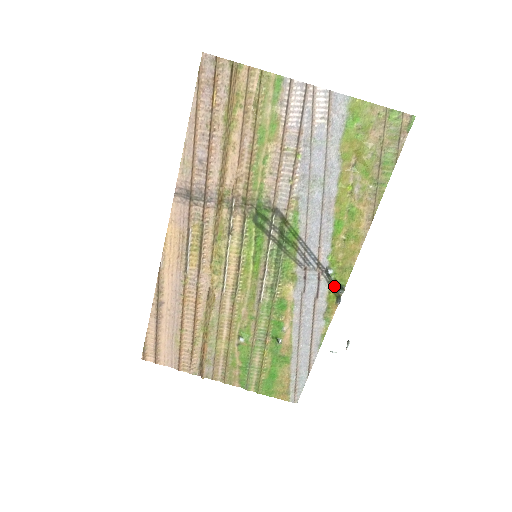
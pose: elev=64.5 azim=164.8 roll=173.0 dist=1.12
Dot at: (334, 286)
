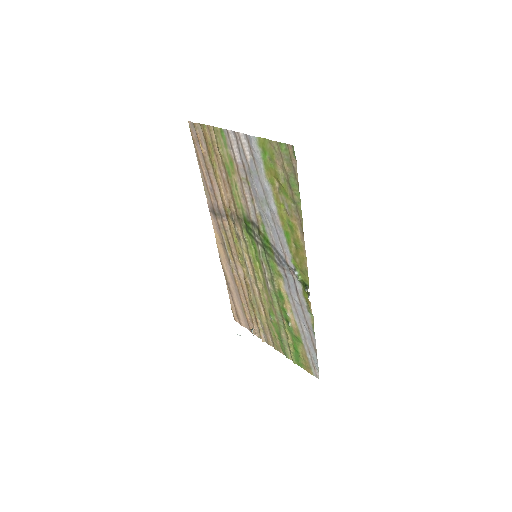
Dot at: (304, 285)
